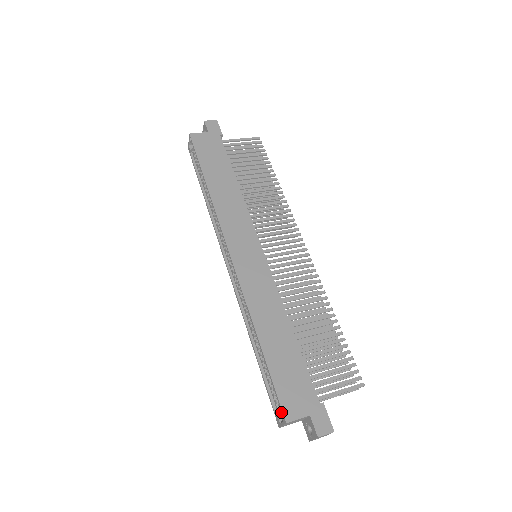
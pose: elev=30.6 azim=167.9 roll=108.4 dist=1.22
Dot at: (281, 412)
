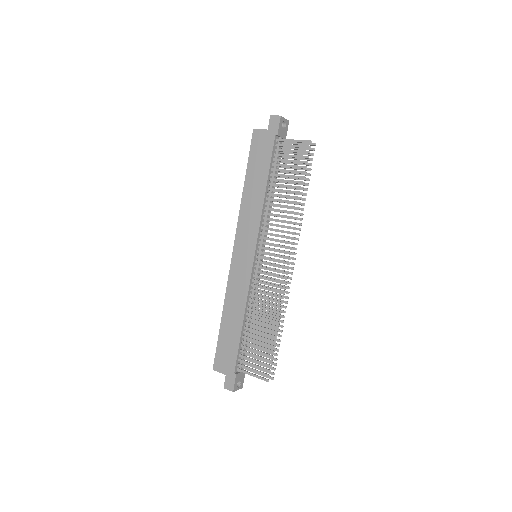
Dot at: (215, 362)
